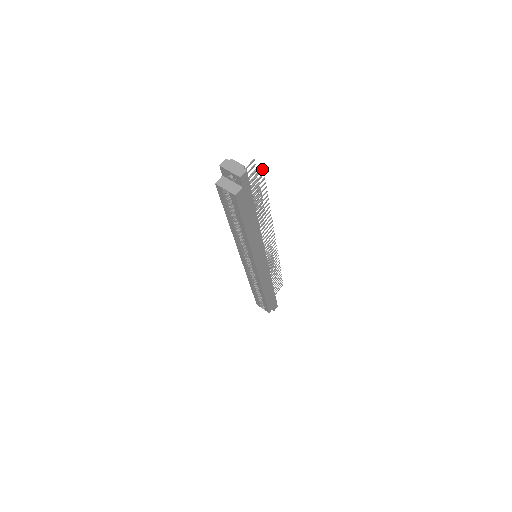
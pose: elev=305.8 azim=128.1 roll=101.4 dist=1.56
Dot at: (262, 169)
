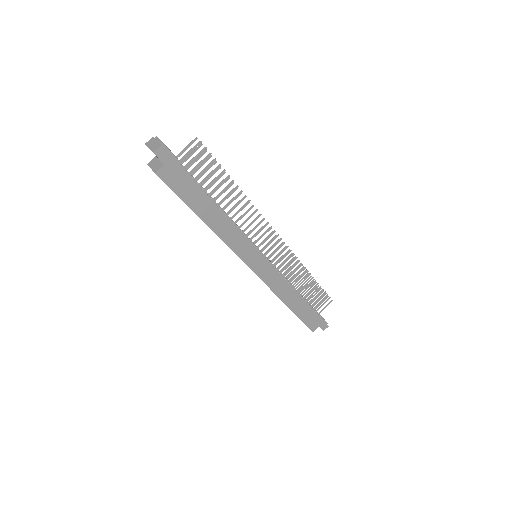
Dot at: (204, 148)
